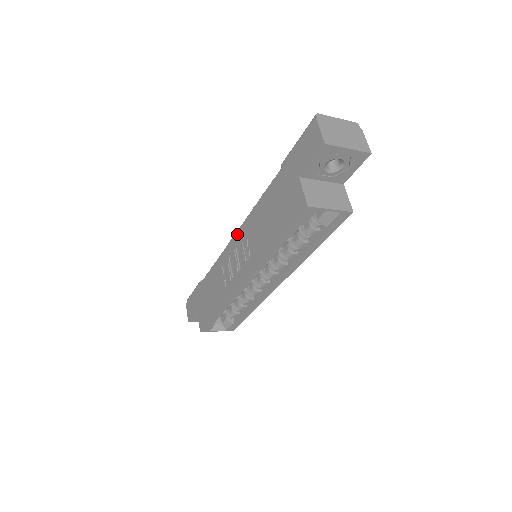
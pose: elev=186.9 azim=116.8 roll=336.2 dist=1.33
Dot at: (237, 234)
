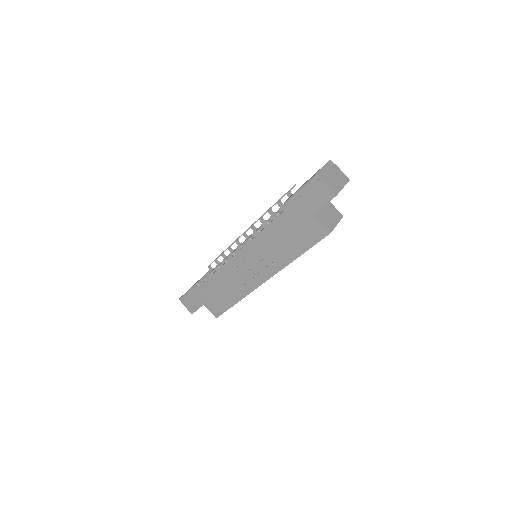
Dot at: (243, 251)
